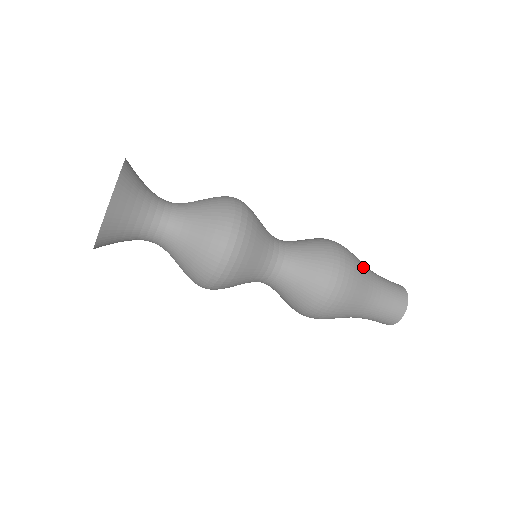
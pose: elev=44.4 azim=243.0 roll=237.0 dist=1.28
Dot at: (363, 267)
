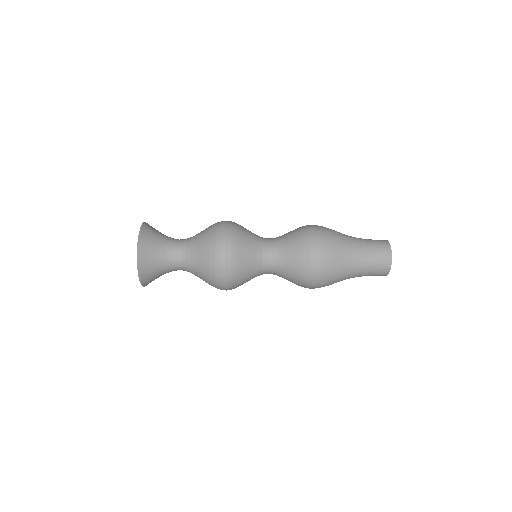
Dot at: (339, 235)
